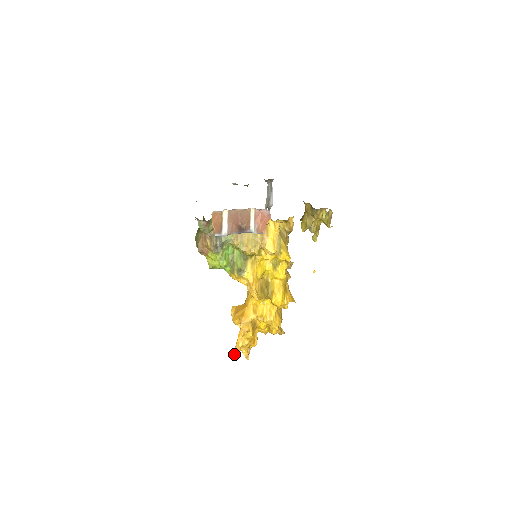
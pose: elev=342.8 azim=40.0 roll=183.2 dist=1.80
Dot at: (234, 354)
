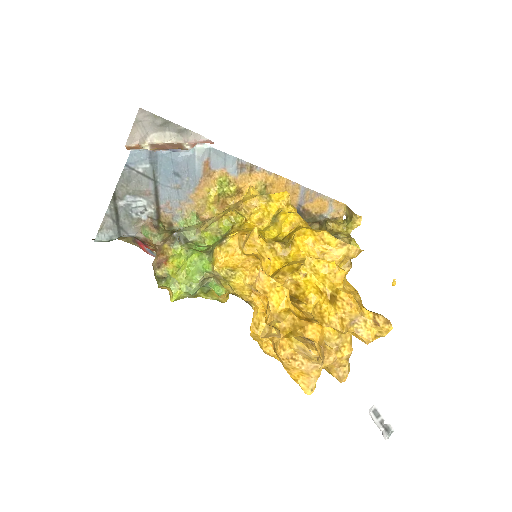
Dot at: (262, 334)
